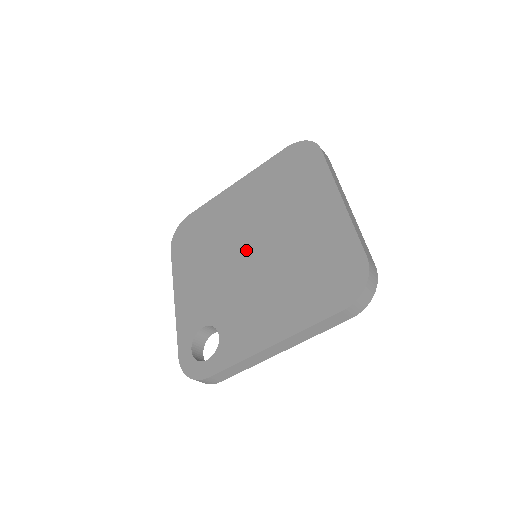
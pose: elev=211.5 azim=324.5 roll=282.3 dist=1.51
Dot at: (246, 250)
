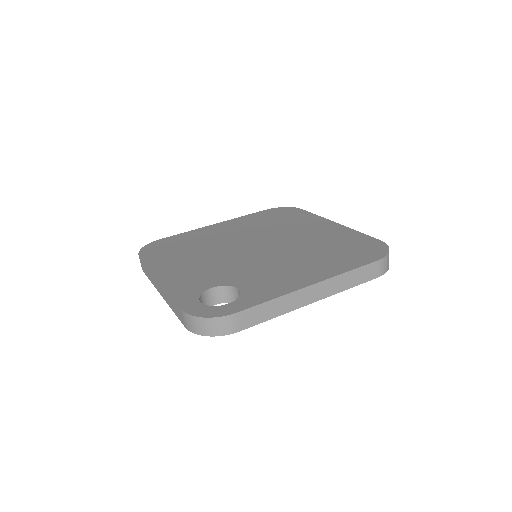
Dot at: (249, 247)
